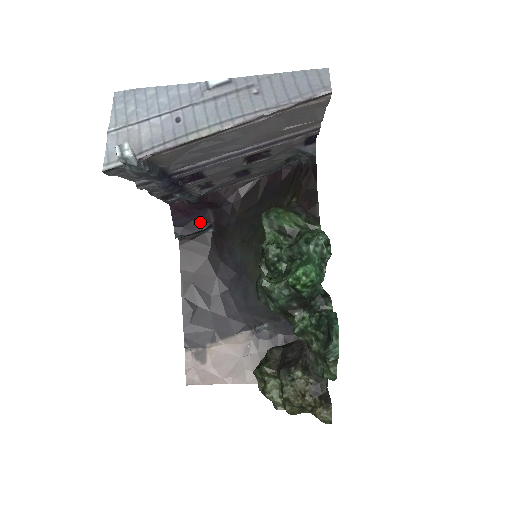
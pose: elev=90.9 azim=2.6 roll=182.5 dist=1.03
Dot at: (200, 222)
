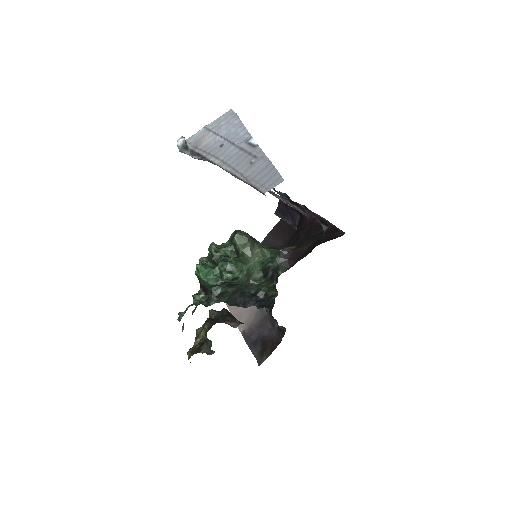
Dot at: (290, 217)
